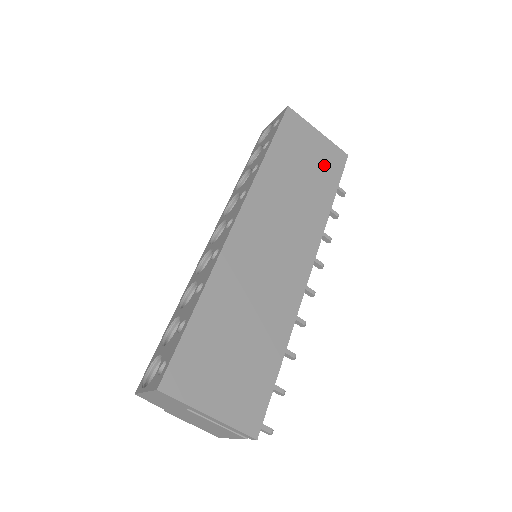
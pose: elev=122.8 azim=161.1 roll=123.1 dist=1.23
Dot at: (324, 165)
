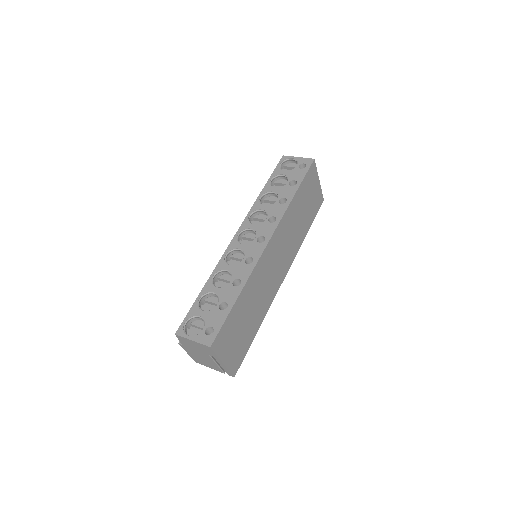
Dot at: (313, 207)
